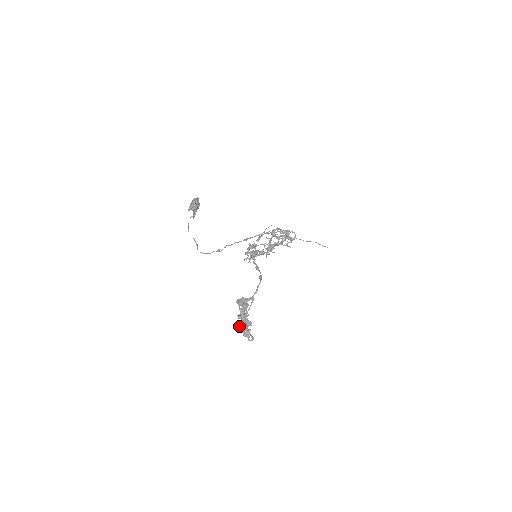
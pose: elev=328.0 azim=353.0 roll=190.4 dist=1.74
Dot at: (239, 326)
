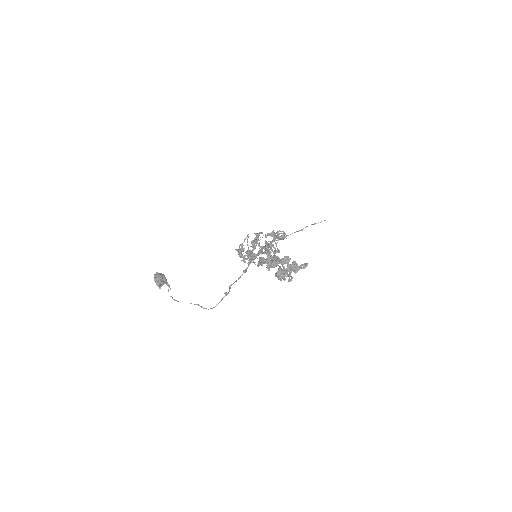
Dot at: (282, 274)
